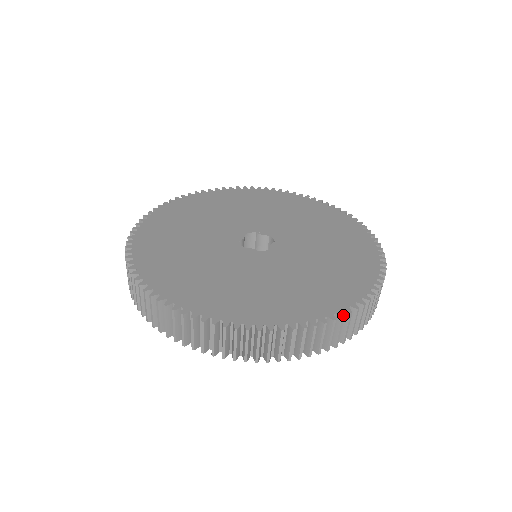
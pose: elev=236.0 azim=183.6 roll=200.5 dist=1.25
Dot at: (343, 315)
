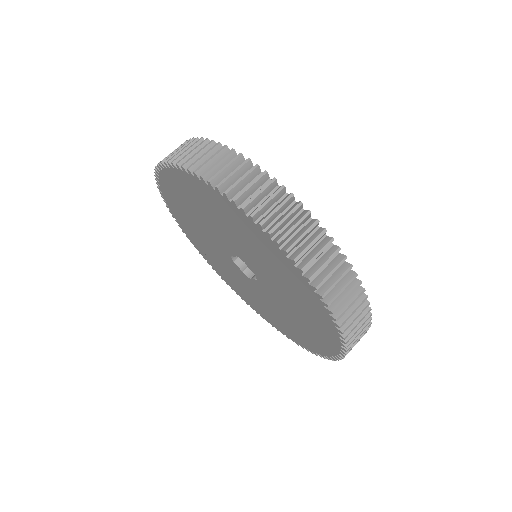
Dot at: occluded
